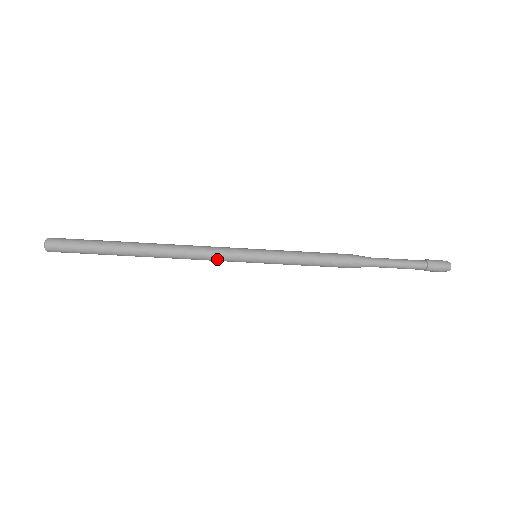
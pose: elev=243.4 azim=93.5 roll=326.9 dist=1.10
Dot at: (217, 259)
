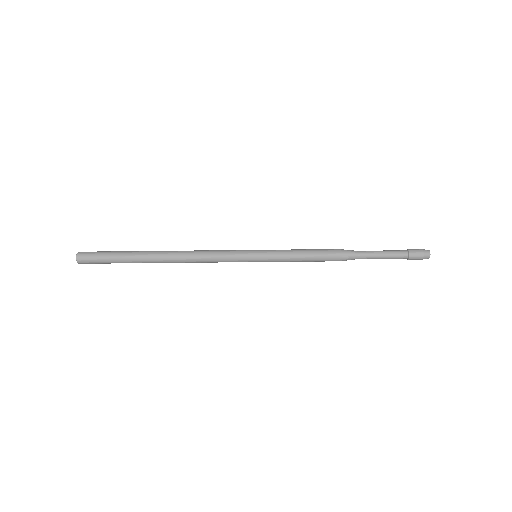
Dot at: occluded
